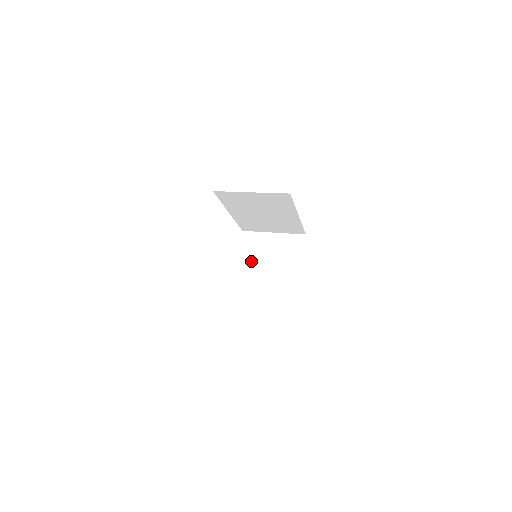
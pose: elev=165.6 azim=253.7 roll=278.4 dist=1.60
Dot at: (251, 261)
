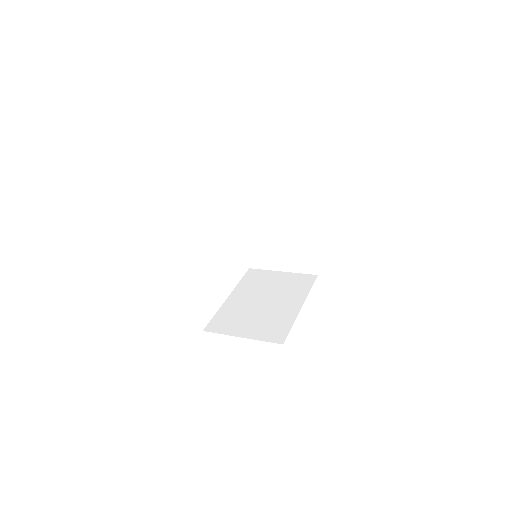
Dot at: (256, 219)
